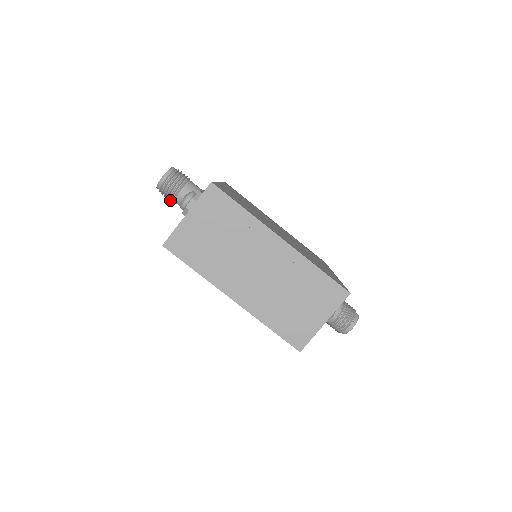
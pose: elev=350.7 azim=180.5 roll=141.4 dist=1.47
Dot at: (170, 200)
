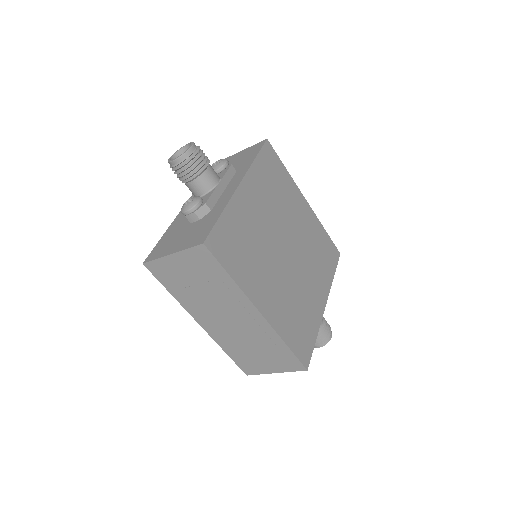
Dot at: occluded
